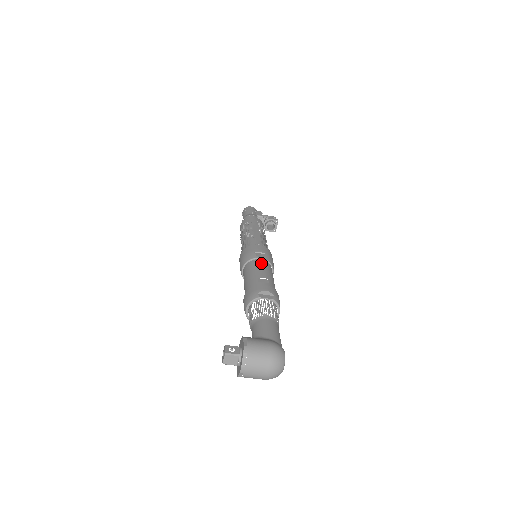
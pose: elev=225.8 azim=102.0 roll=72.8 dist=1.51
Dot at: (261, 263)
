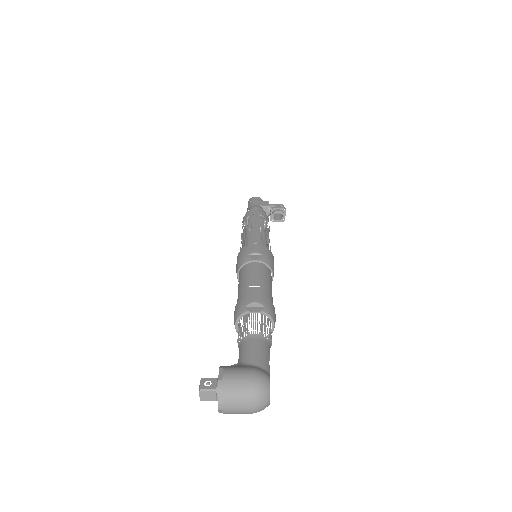
Dot at: (255, 267)
